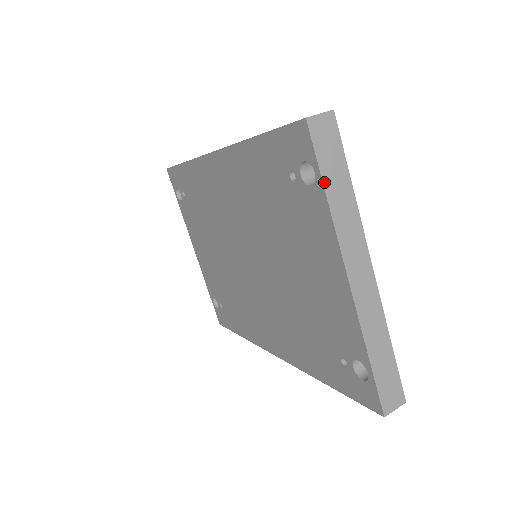
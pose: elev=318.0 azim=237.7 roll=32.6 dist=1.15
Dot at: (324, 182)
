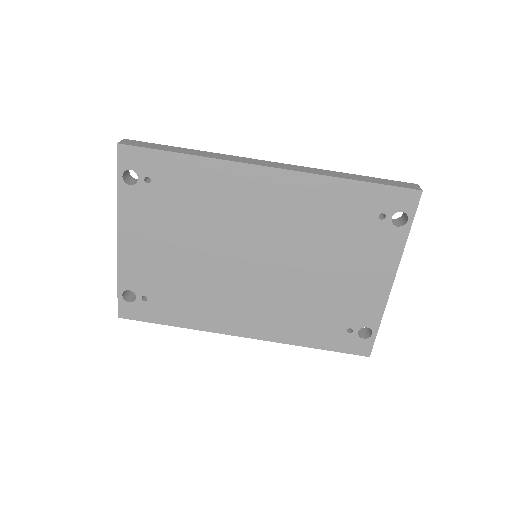
Dot at: occluded
